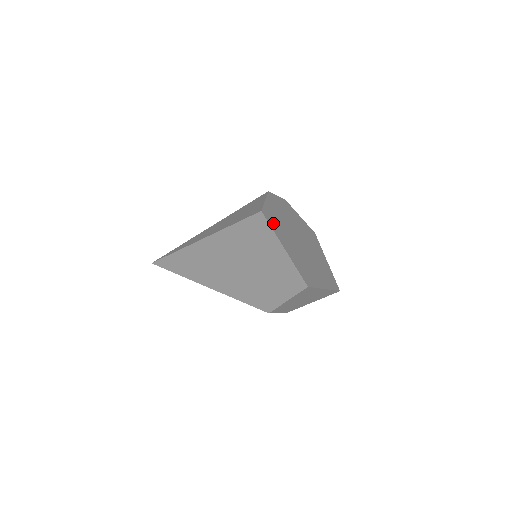
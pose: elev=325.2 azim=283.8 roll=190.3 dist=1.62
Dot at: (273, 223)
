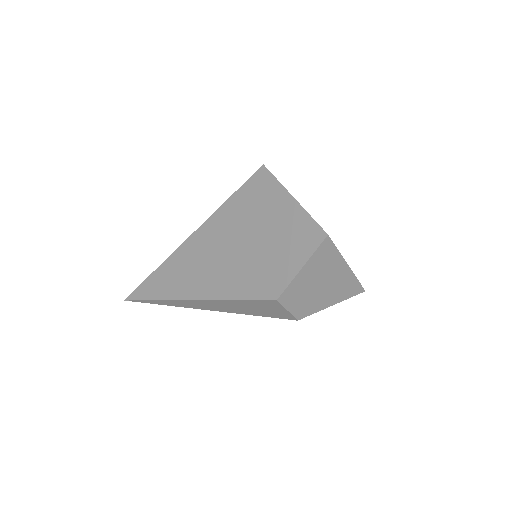
Dot at: occluded
